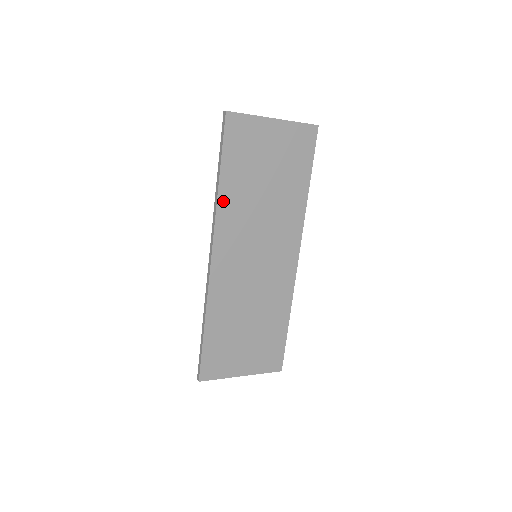
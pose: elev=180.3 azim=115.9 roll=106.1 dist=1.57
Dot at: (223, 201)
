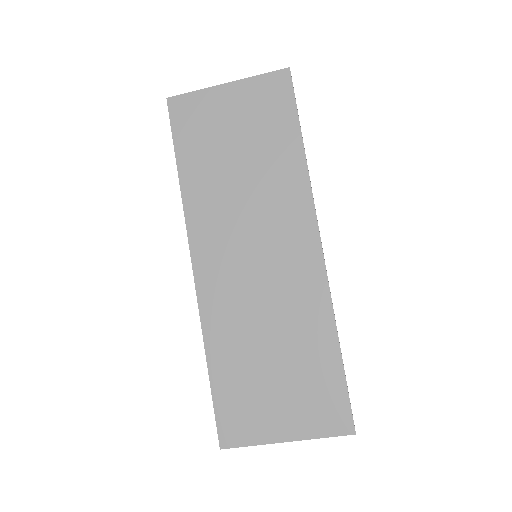
Dot at: (189, 196)
